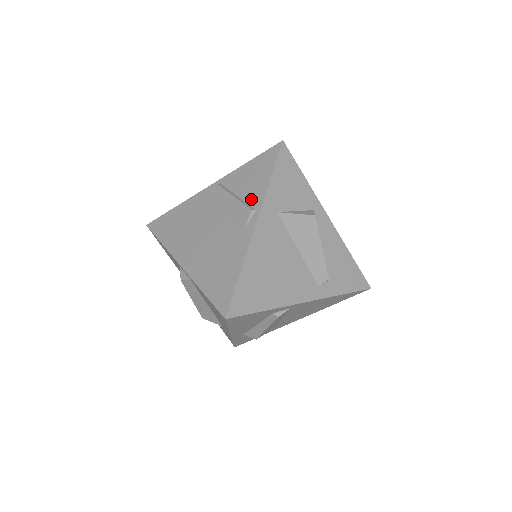
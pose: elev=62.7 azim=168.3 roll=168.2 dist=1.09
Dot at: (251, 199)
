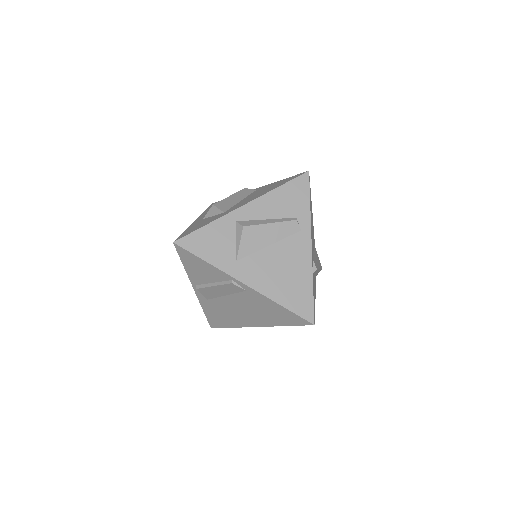
Dot at: (221, 278)
